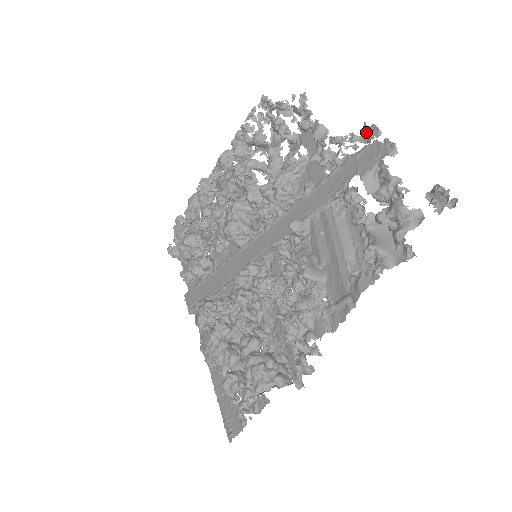
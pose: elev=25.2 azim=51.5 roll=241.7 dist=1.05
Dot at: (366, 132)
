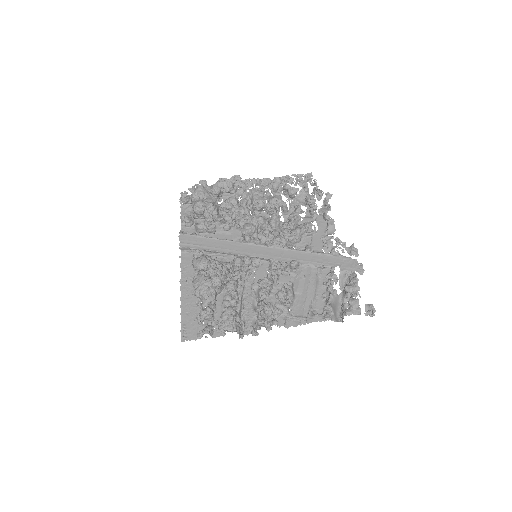
Dot at: (352, 249)
